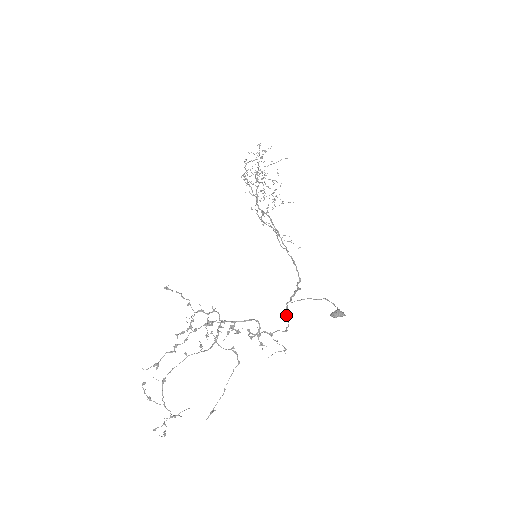
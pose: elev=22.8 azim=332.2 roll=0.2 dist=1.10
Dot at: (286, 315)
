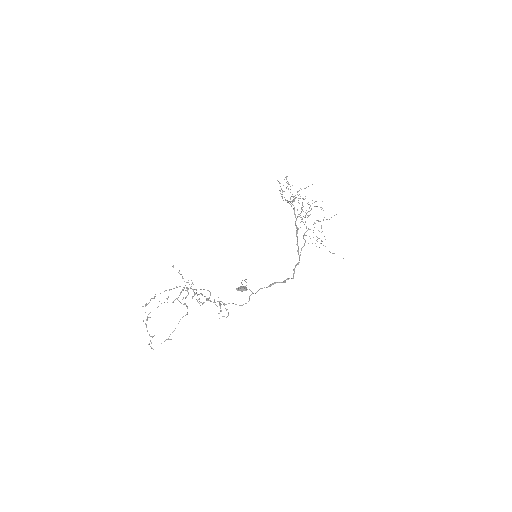
Dot at: (249, 296)
